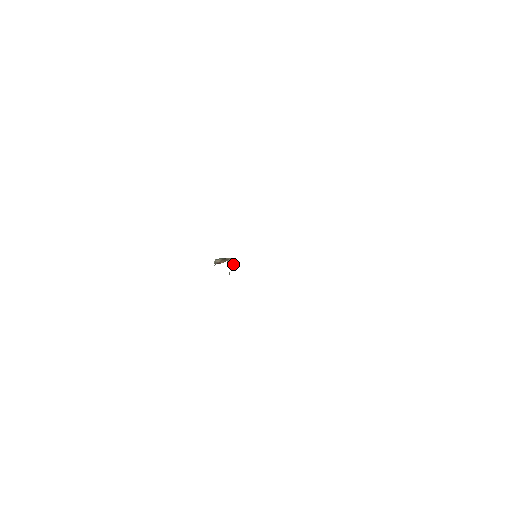
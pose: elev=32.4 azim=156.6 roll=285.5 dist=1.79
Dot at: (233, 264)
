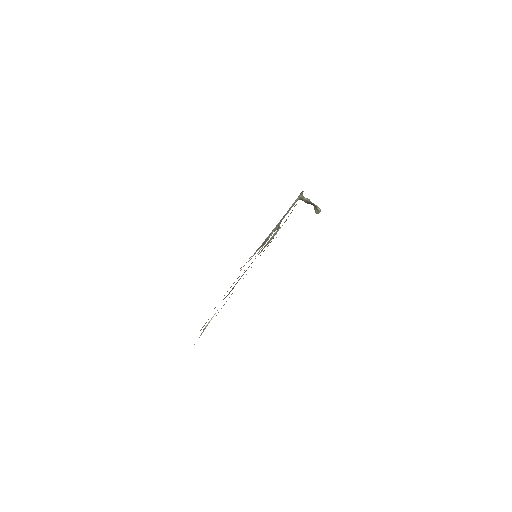
Dot at: (316, 212)
